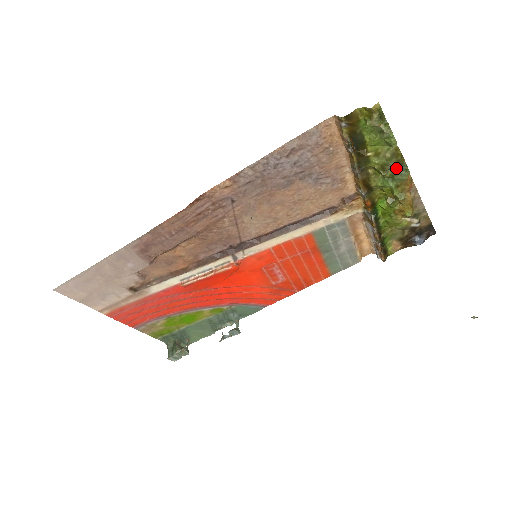
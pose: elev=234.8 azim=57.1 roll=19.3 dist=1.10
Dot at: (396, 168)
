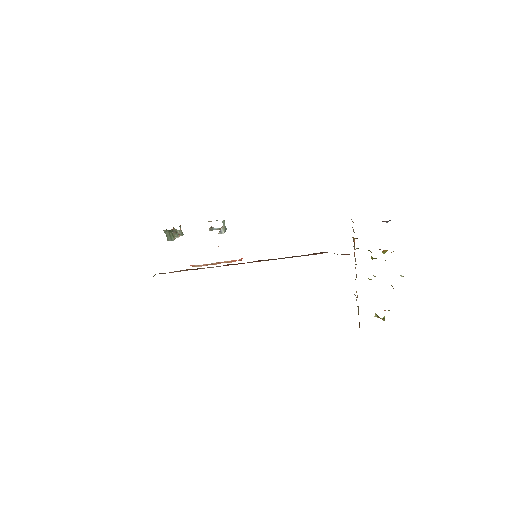
Dot at: occluded
